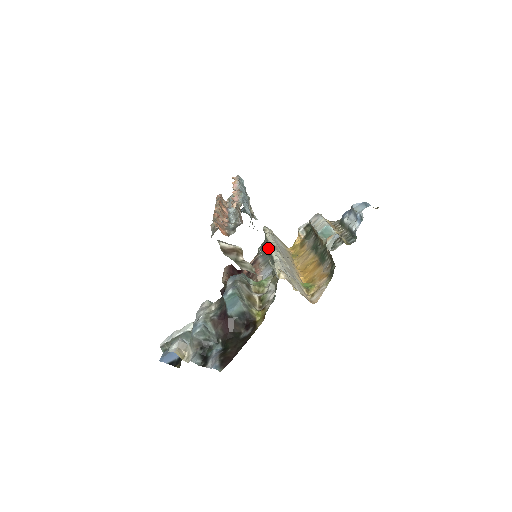
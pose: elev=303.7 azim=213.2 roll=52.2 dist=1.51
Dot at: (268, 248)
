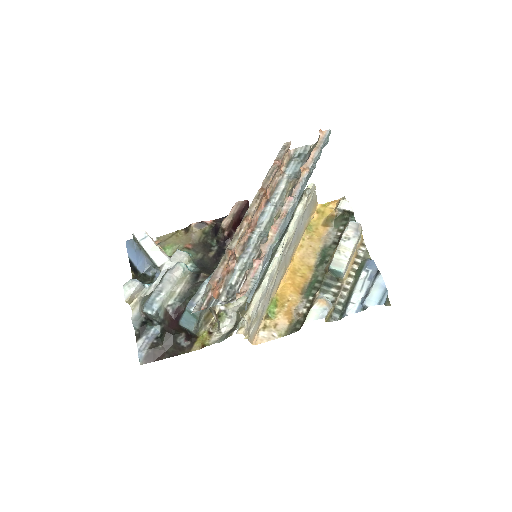
Dot at: occluded
